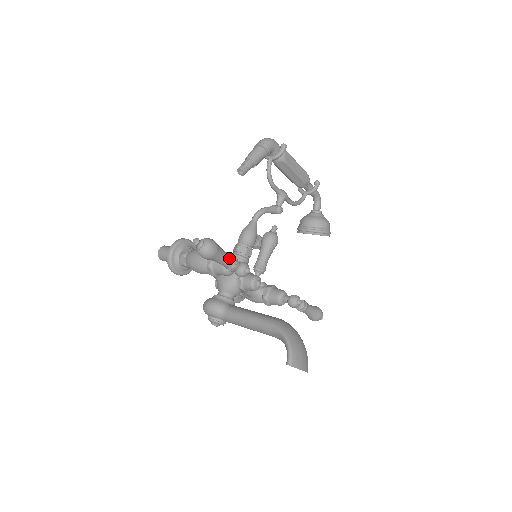
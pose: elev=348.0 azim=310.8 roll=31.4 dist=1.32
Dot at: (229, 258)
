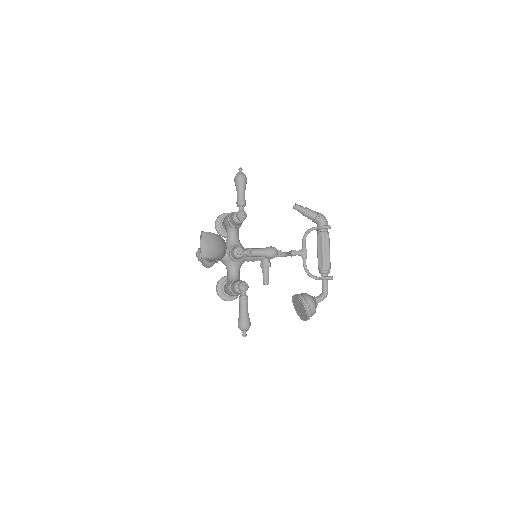
Dot at: (243, 195)
